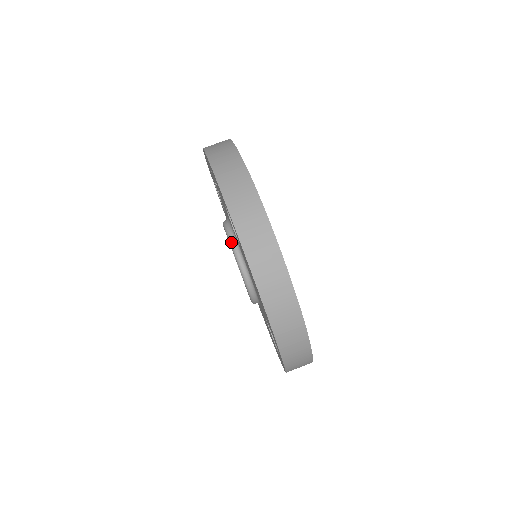
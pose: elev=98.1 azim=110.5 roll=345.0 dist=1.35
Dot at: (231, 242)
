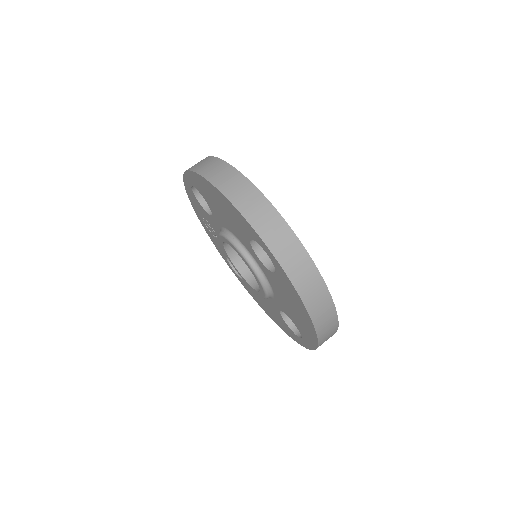
Dot at: (218, 234)
